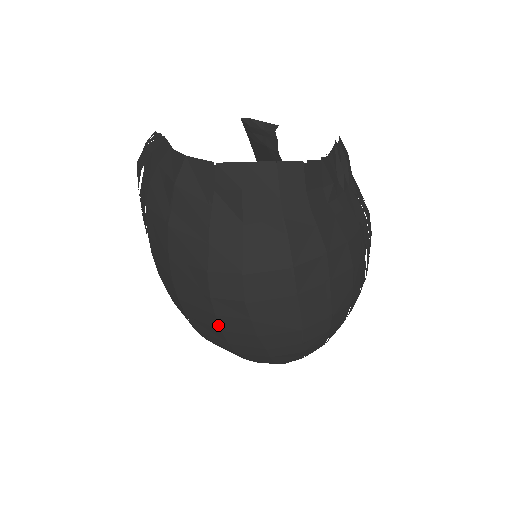
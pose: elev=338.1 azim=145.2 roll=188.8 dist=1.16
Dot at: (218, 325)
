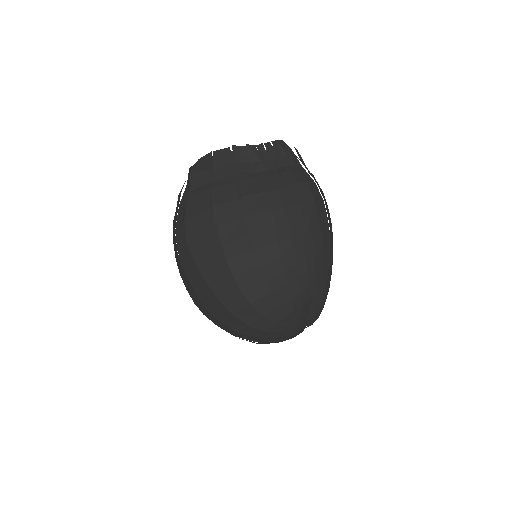
Dot at: (186, 277)
